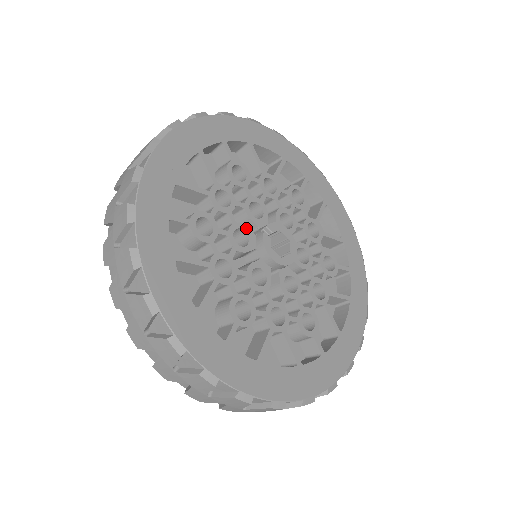
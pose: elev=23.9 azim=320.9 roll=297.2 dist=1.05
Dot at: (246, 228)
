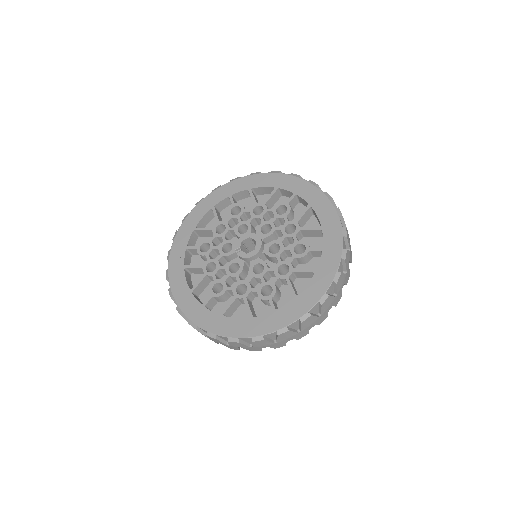
Dot at: (232, 261)
